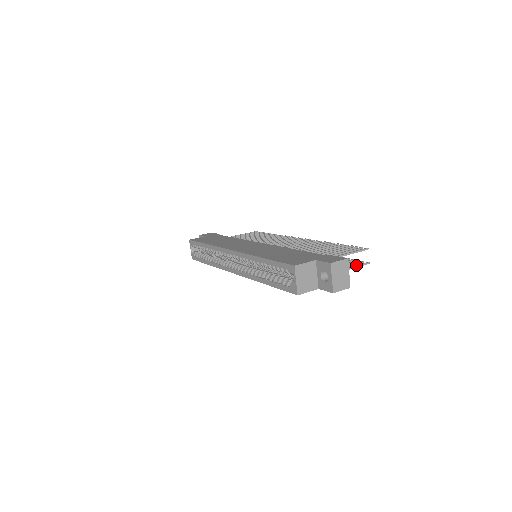
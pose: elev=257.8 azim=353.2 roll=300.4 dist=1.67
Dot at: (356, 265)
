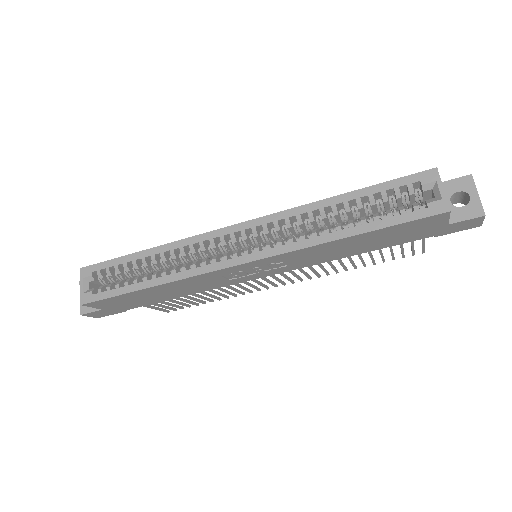
Dot at: occluded
